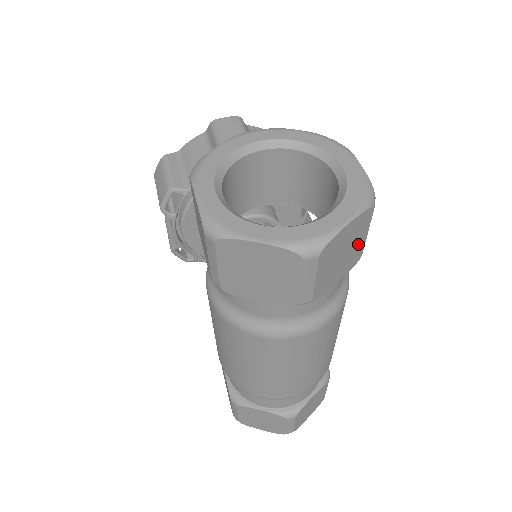
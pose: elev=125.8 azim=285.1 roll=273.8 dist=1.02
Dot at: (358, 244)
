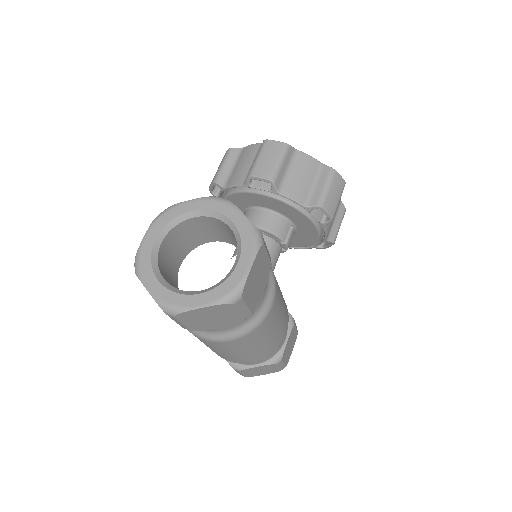
Dot at: (231, 315)
